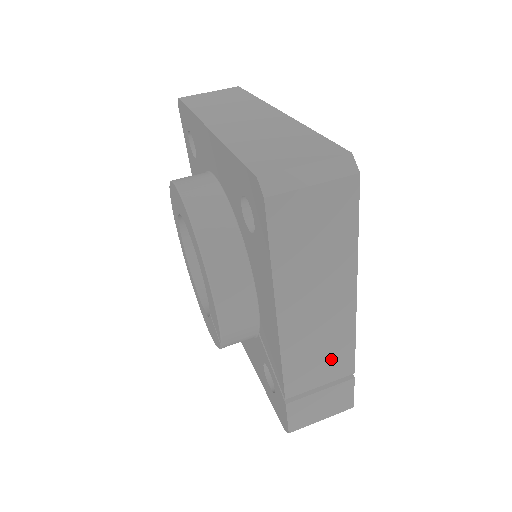
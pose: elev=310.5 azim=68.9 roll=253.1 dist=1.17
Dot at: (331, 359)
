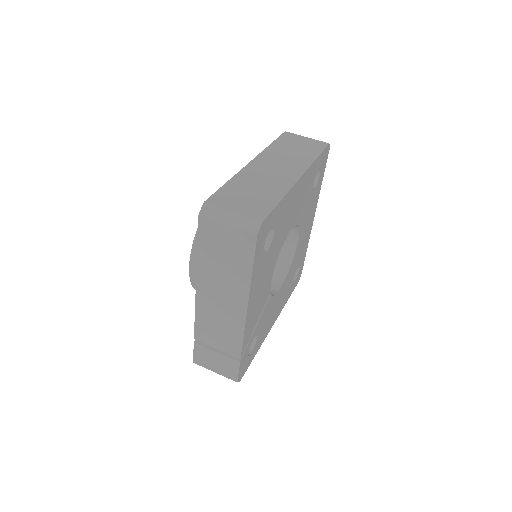
Dot at: (226, 337)
